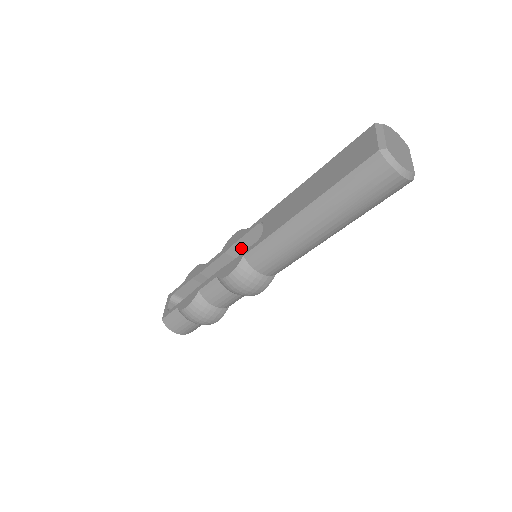
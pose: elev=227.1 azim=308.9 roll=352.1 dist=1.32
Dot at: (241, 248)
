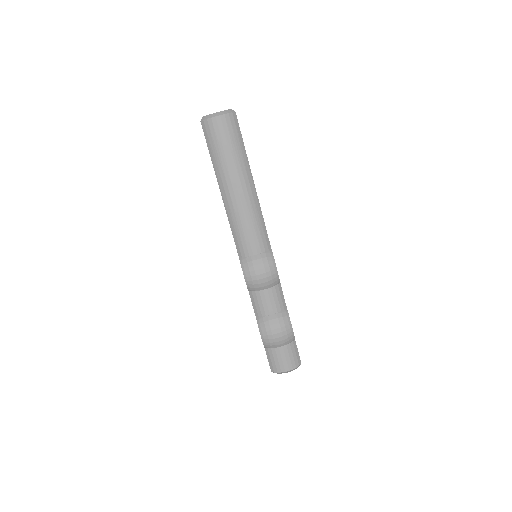
Dot at: occluded
